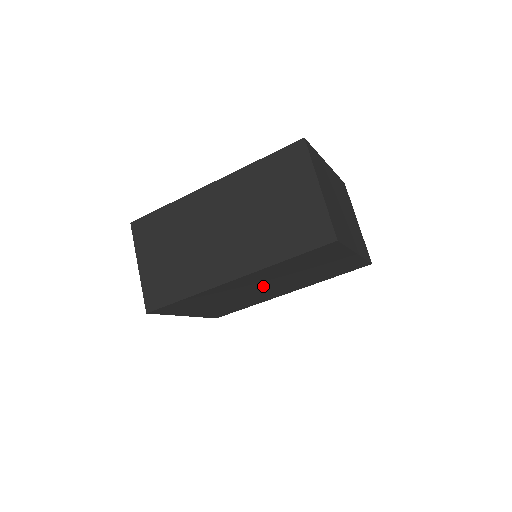
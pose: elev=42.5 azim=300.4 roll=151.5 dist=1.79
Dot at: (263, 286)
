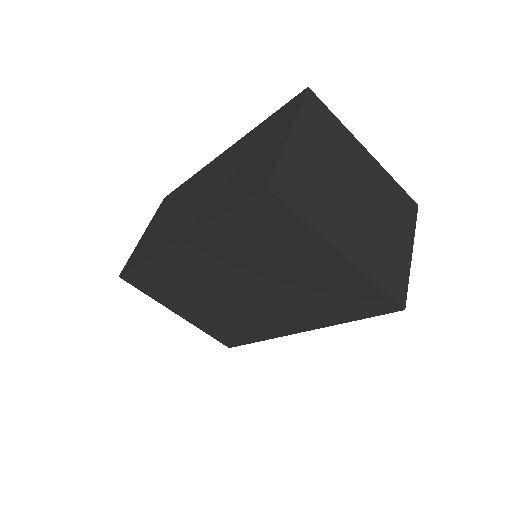
Dot at: (239, 286)
